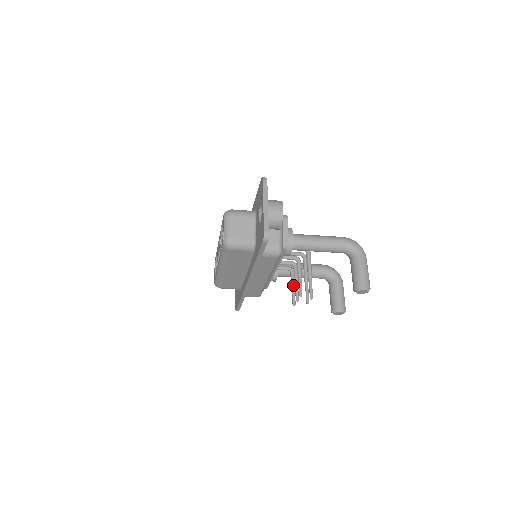
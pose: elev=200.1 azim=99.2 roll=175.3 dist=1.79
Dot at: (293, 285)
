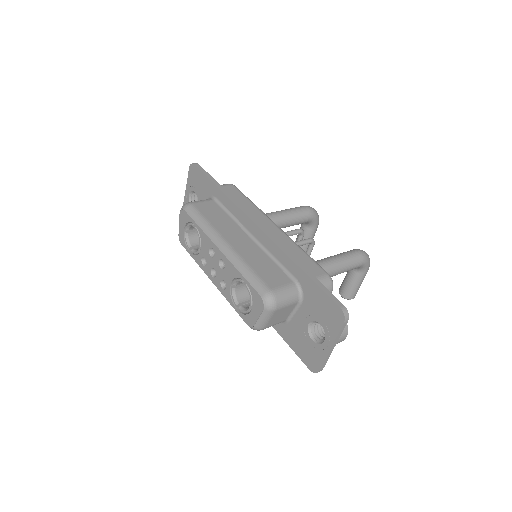
Dot at: occluded
